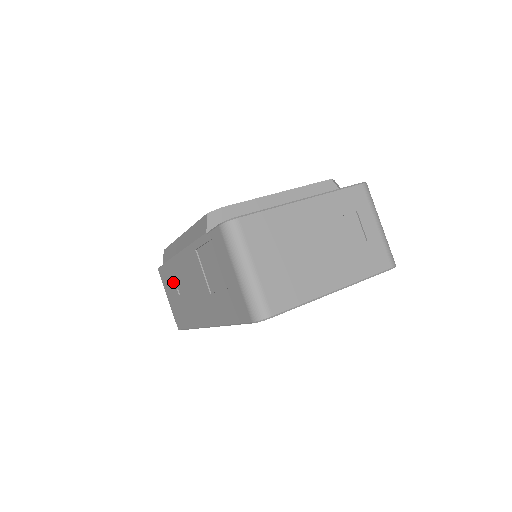
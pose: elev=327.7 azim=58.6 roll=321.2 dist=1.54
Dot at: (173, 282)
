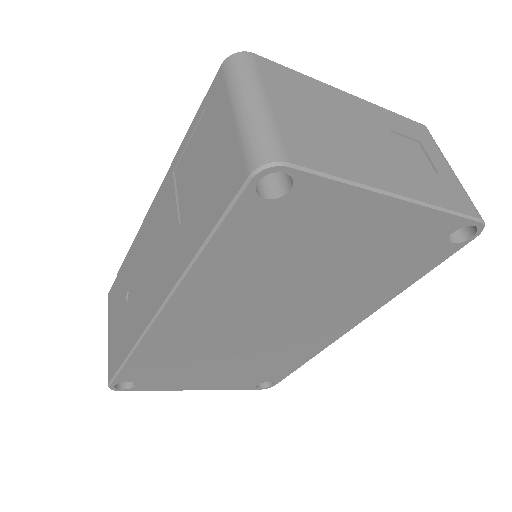
Dot at: (124, 288)
